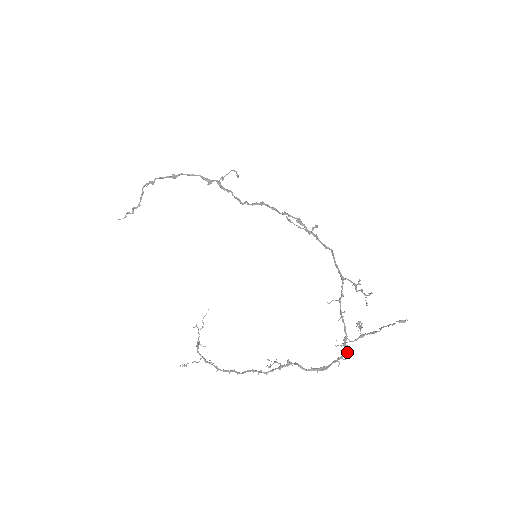
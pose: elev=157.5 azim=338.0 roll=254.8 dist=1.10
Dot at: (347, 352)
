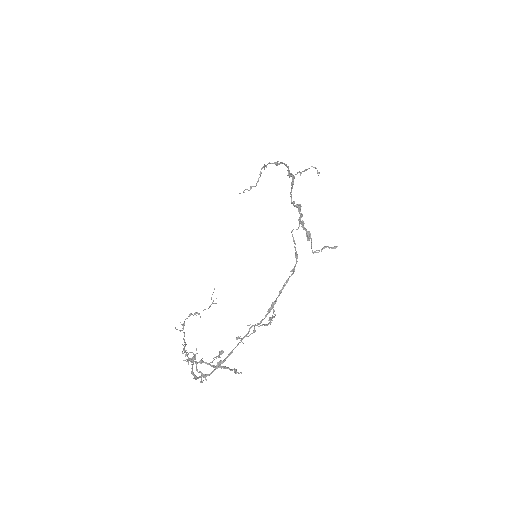
Dot at: occluded
